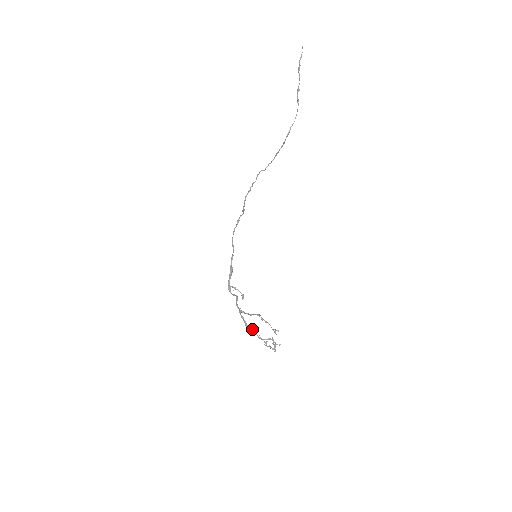
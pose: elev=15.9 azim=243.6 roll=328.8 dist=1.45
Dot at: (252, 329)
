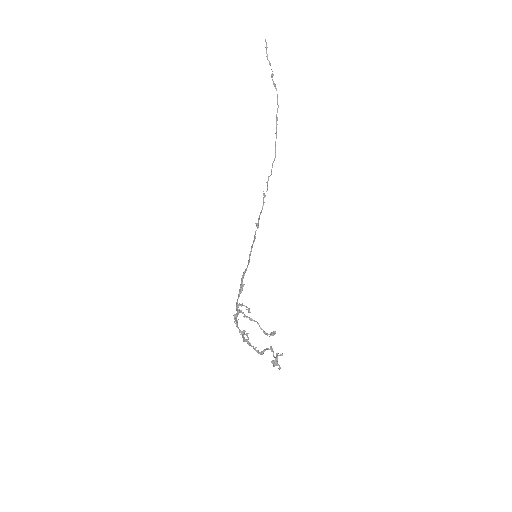
Dot at: (247, 341)
